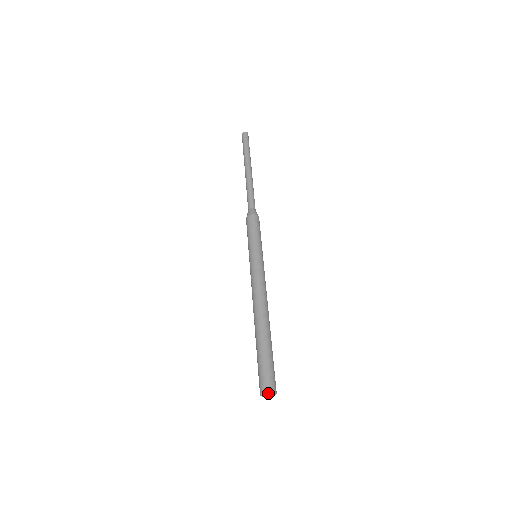
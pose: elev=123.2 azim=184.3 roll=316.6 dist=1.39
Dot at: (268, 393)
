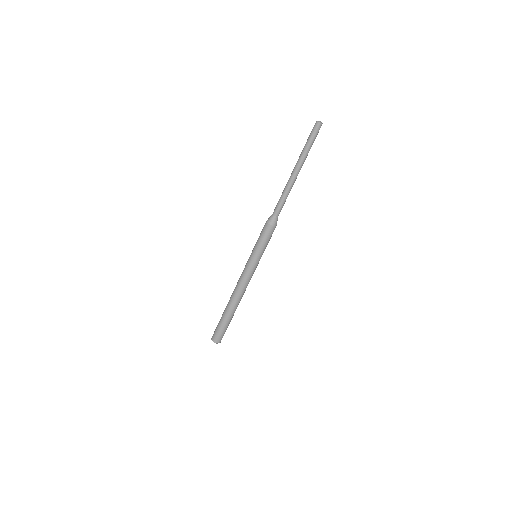
Dot at: (214, 342)
